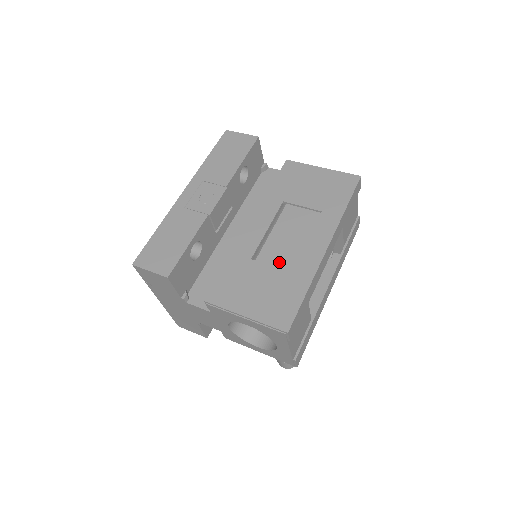
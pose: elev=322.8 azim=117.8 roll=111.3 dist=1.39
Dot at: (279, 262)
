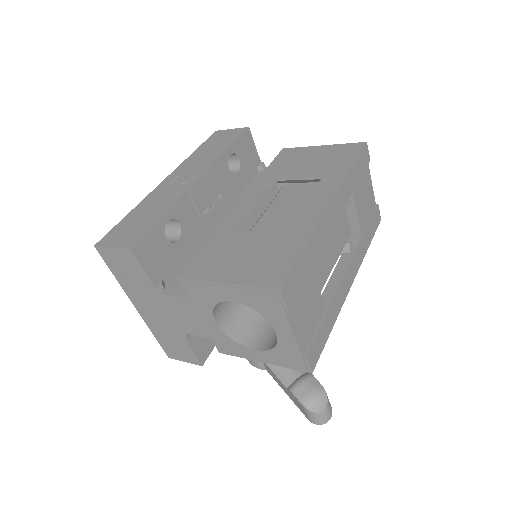
Dot at: occluded
